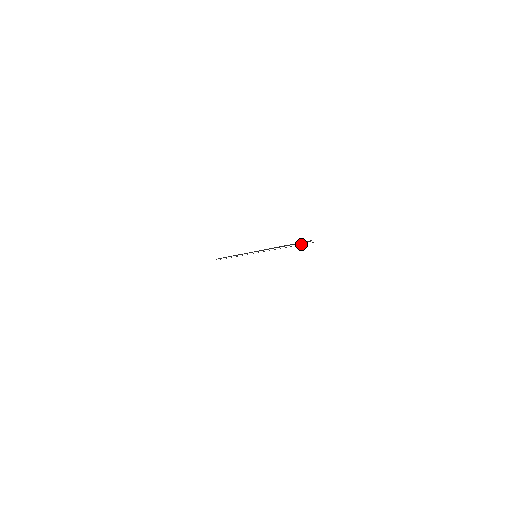
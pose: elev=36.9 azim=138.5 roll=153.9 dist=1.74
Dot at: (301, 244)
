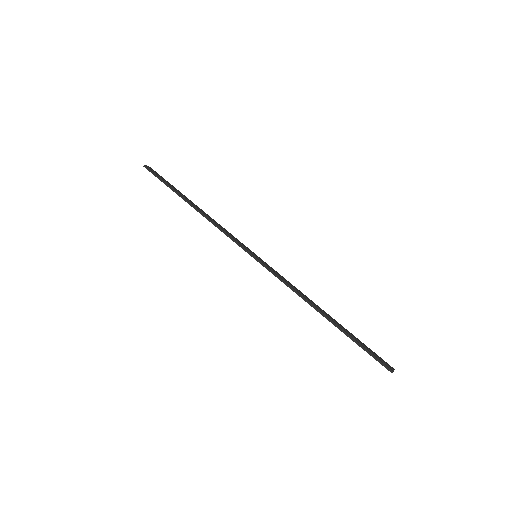
Dot at: (368, 349)
